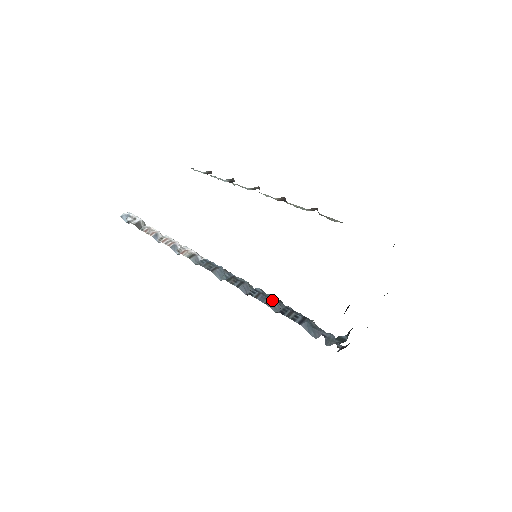
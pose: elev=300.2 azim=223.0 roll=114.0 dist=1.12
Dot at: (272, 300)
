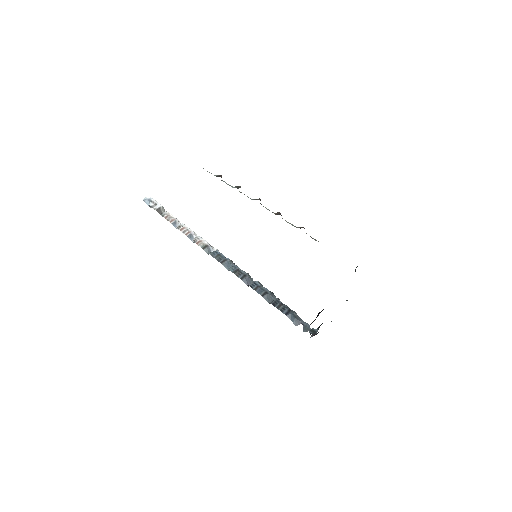
Dot at: (267, 293)
